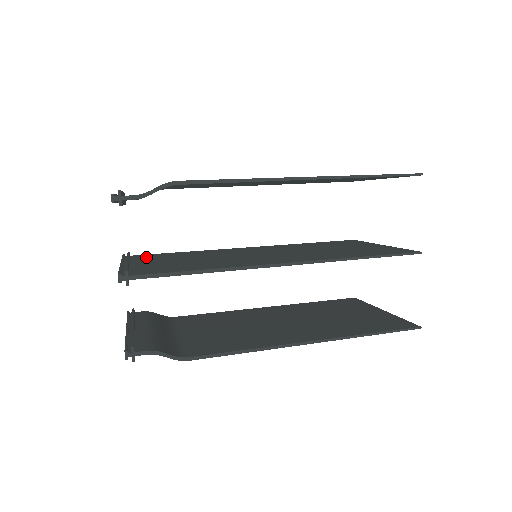
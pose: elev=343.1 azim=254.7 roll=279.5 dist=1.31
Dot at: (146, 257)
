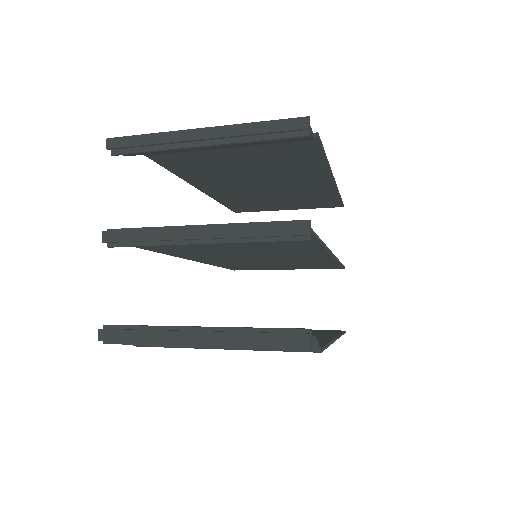
Dot at: occluded
